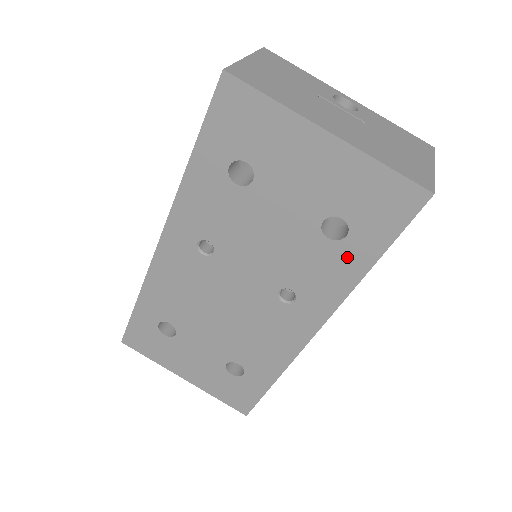
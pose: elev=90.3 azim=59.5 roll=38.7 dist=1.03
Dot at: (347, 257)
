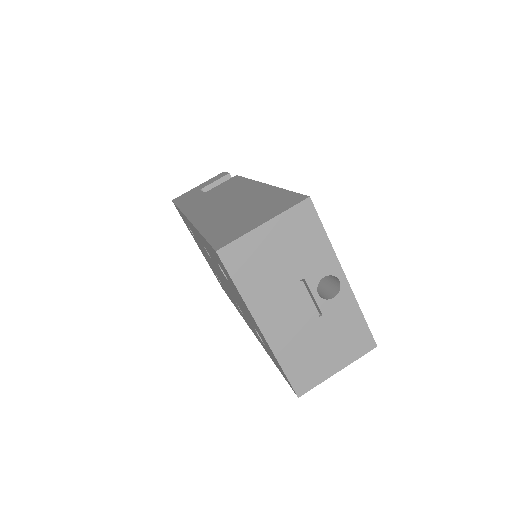
Dot at: occluded
